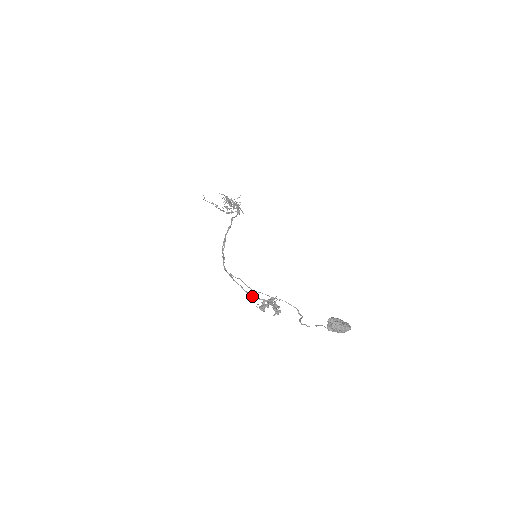
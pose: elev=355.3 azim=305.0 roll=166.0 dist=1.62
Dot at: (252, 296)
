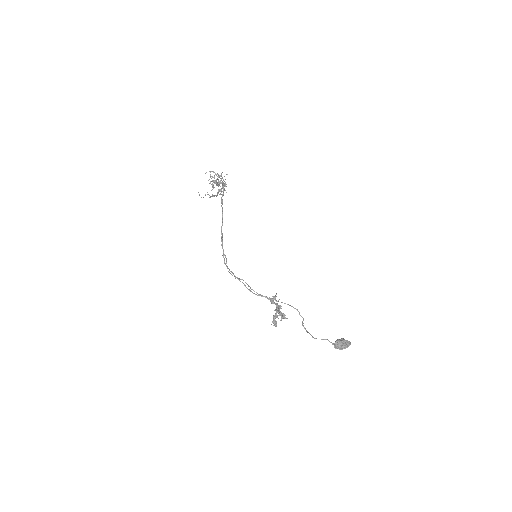
Dot at: (255, 294)
